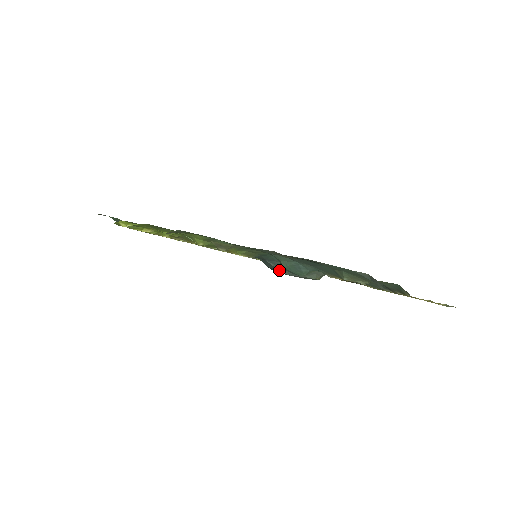
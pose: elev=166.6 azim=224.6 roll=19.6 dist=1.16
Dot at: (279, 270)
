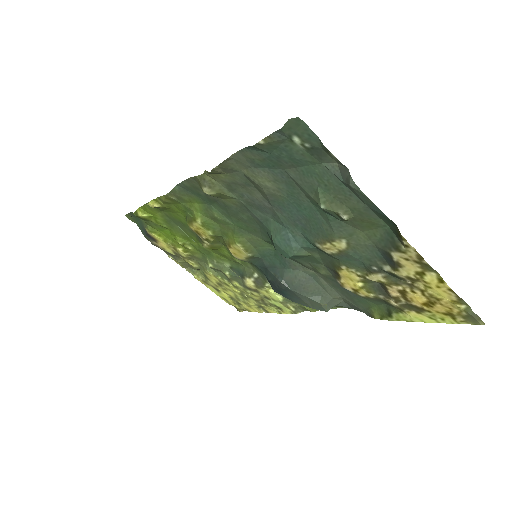
Dot at: (279, 279)
